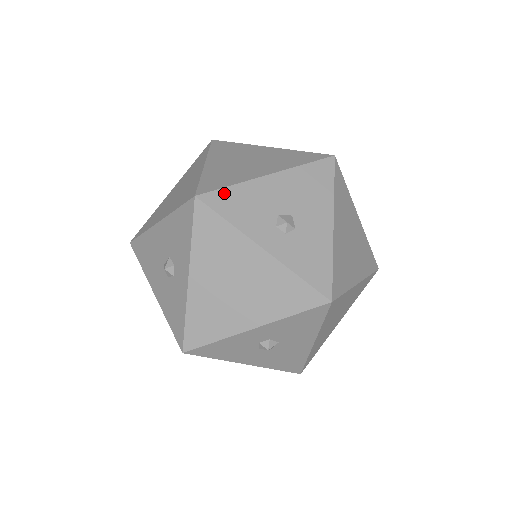
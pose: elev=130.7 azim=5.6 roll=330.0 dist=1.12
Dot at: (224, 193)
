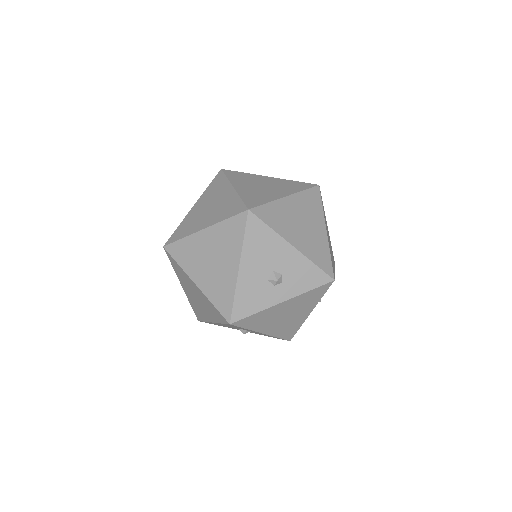
Dot at: (237, 306)
